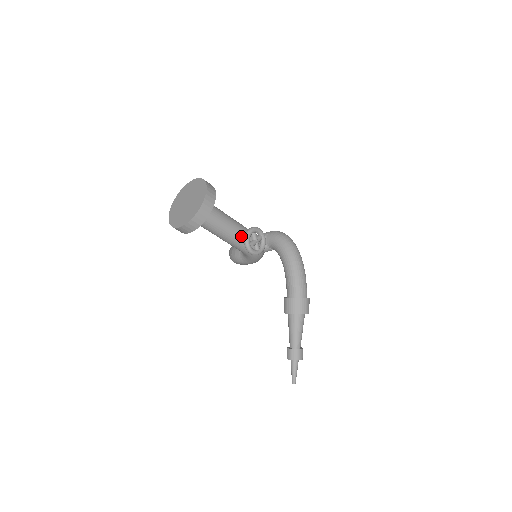
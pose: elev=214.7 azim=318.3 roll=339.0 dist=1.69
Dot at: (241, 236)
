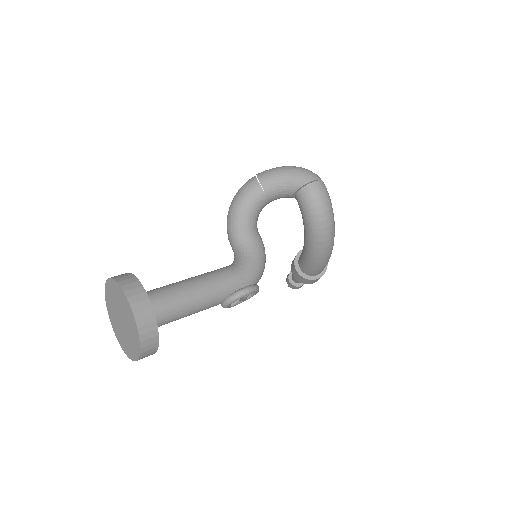
Dot at: (216, 305)
